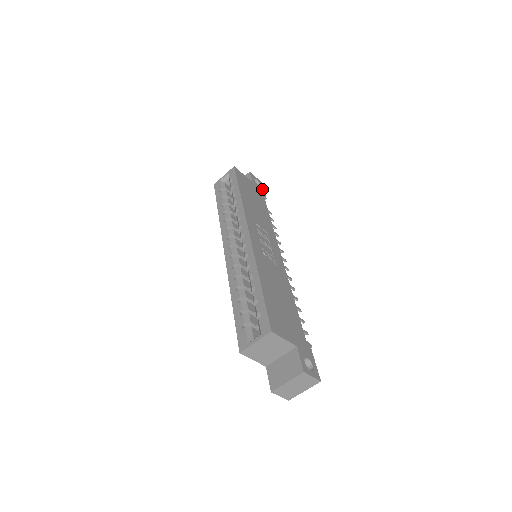
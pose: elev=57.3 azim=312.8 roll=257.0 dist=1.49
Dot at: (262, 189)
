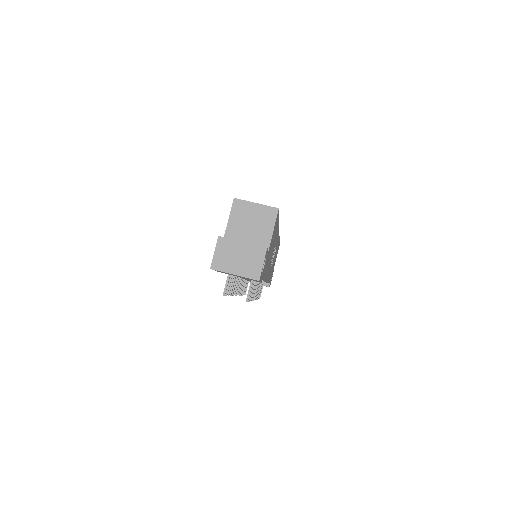
Dot at: occluded
